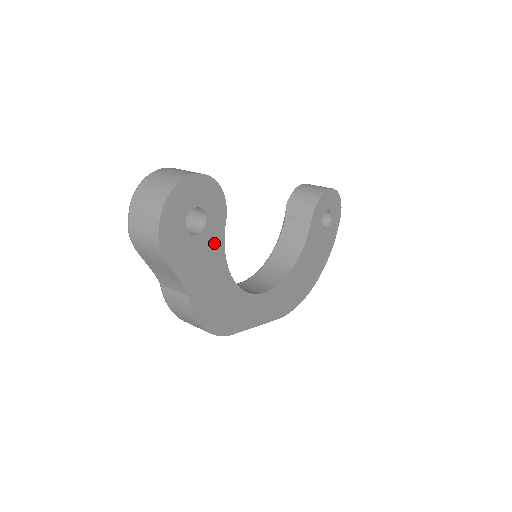
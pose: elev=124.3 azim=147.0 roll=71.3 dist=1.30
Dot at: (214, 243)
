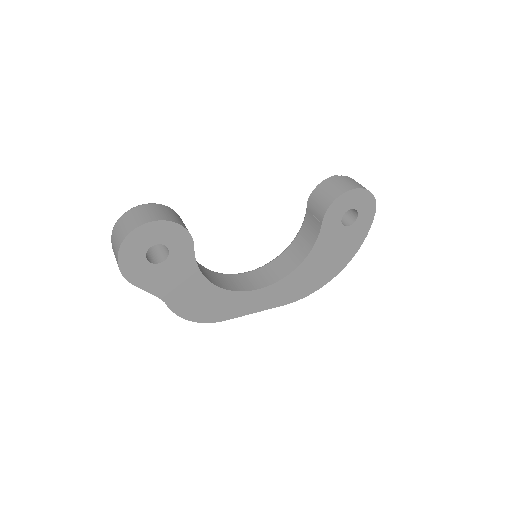
Dot at: (184, 264)
